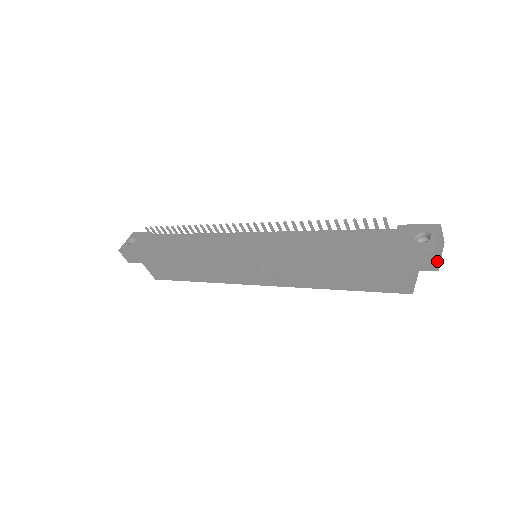
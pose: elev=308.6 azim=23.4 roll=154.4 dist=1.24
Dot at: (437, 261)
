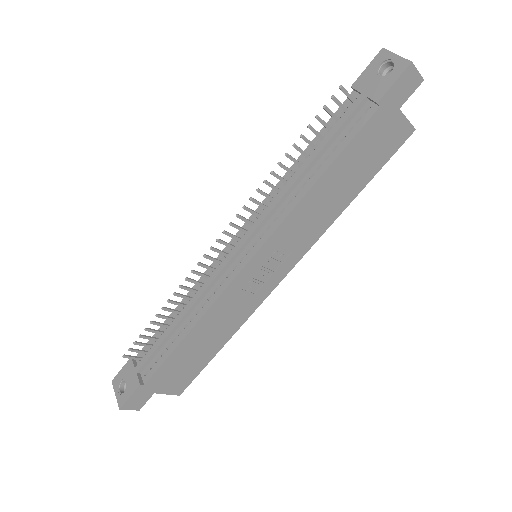
Dot at: (416, 72)
